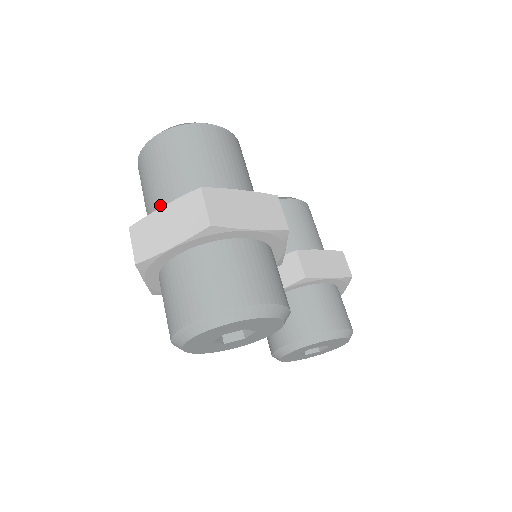
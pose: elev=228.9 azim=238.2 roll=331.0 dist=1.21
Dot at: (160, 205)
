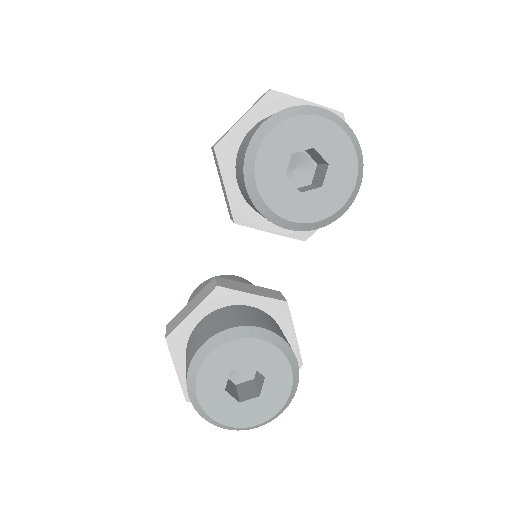
Dot at: occluded
